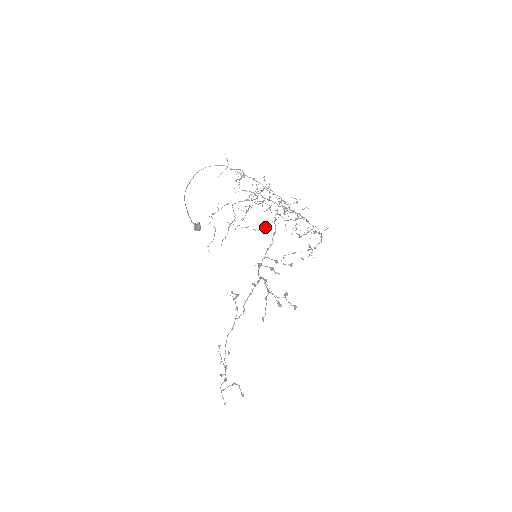
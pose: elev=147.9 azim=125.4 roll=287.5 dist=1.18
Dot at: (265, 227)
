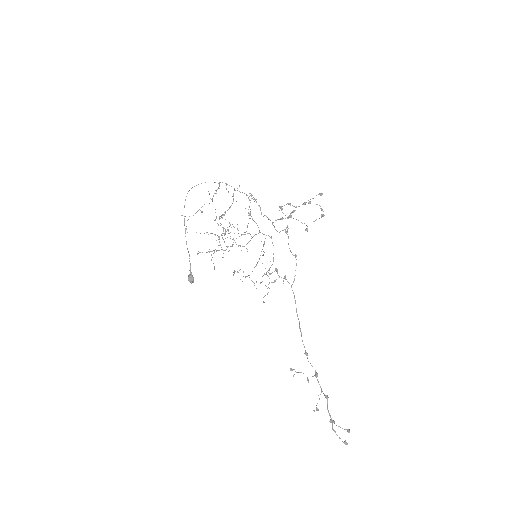
Dot at: occluded
